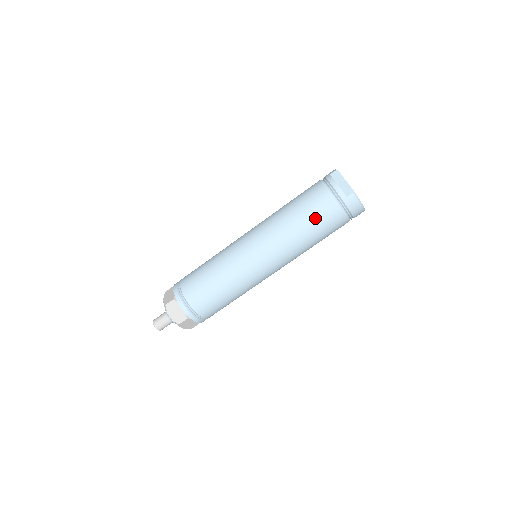
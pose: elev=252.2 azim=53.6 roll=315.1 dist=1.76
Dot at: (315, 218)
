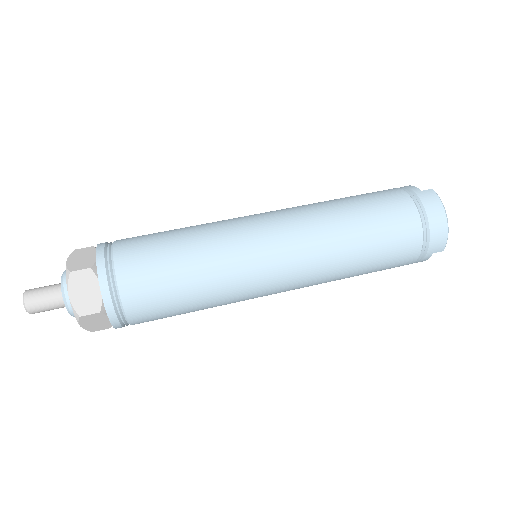
Dot at: (369, 200)
